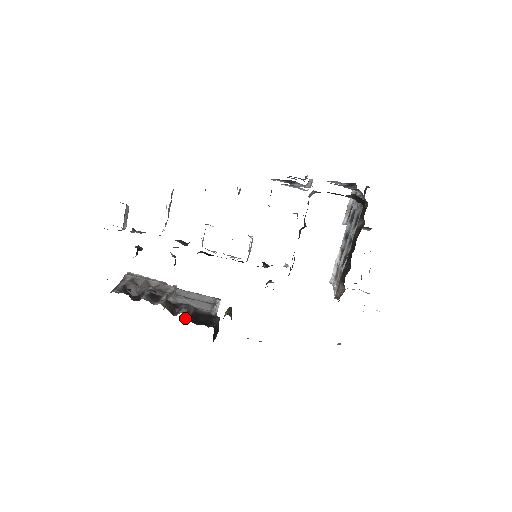
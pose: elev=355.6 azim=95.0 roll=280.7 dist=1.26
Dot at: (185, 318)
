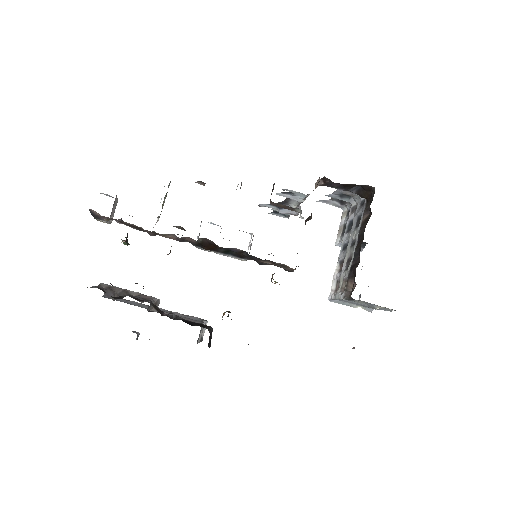
Dot at: (176, 319)
